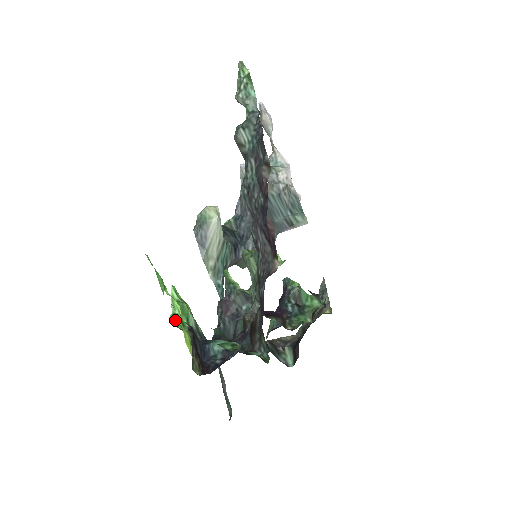
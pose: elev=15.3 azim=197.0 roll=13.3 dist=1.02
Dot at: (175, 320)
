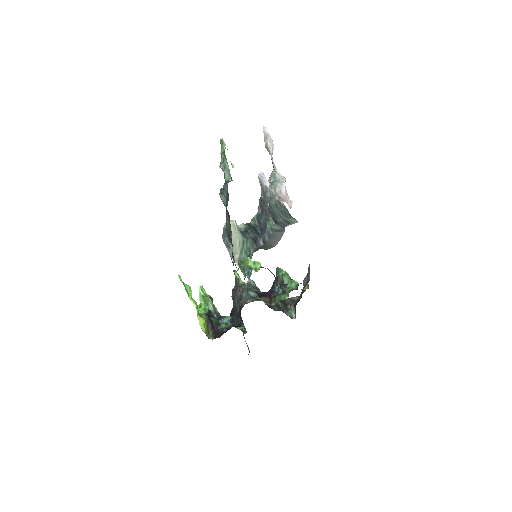
Dot at: (199, 309)
